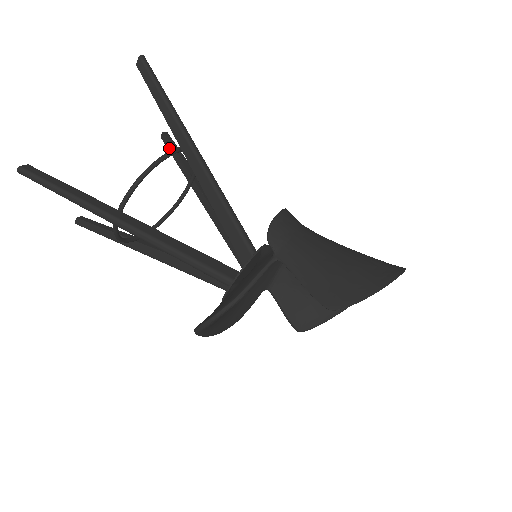
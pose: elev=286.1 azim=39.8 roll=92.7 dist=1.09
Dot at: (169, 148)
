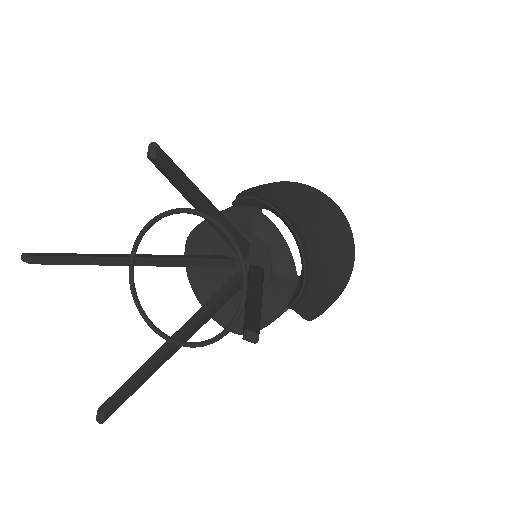
Dot at: (166, 176)
